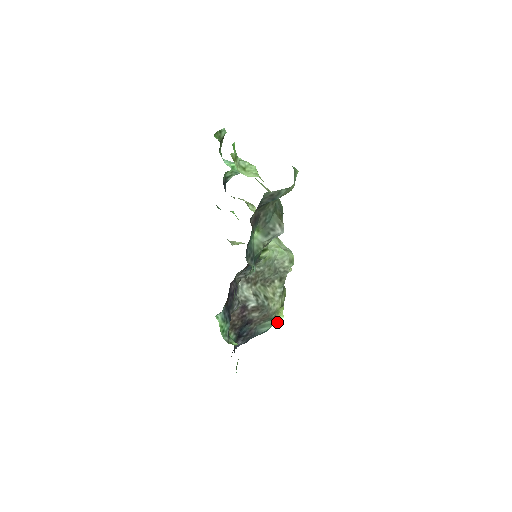
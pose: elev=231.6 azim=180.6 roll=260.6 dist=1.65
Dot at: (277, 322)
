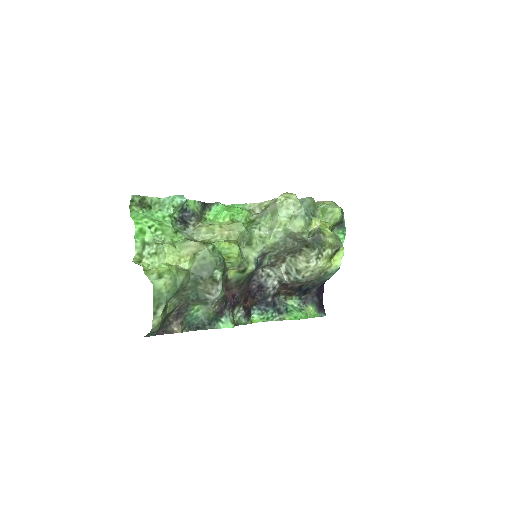
Dot at: (336, 270)
